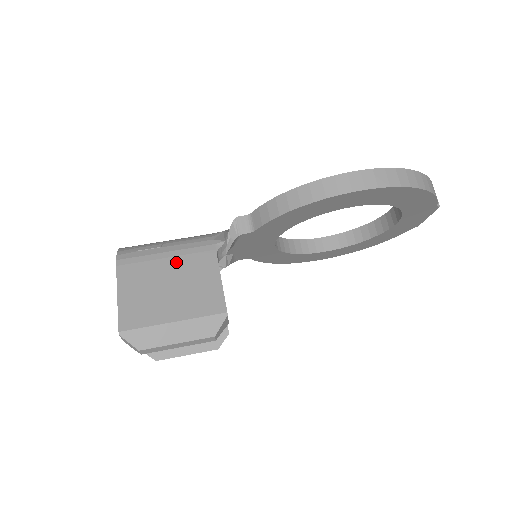
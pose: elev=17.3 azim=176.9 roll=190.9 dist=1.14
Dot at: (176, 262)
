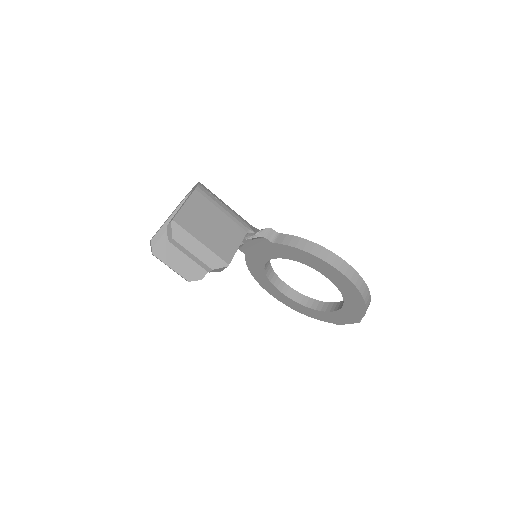
Dot at: (224, 217)
